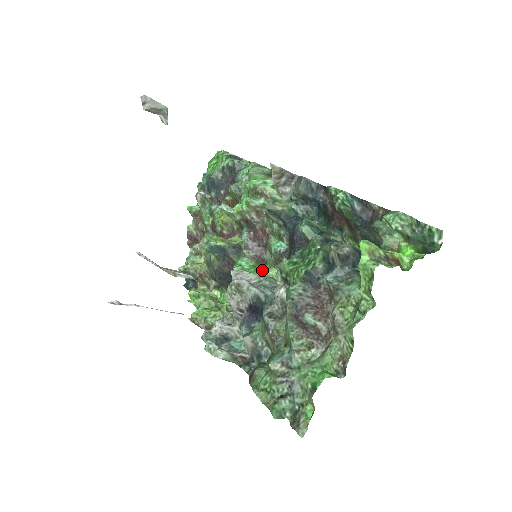
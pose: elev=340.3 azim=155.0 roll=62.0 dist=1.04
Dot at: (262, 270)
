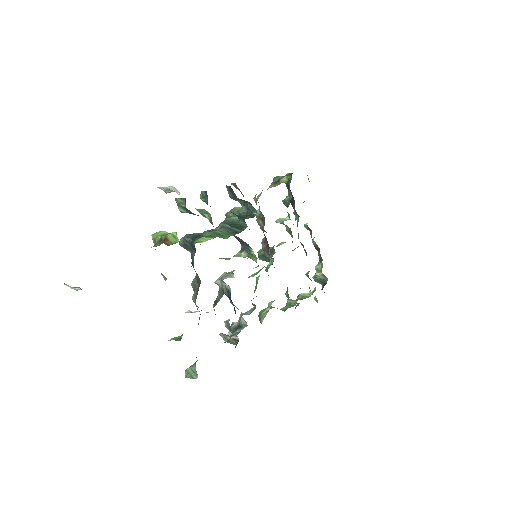
Dot at: occluded
